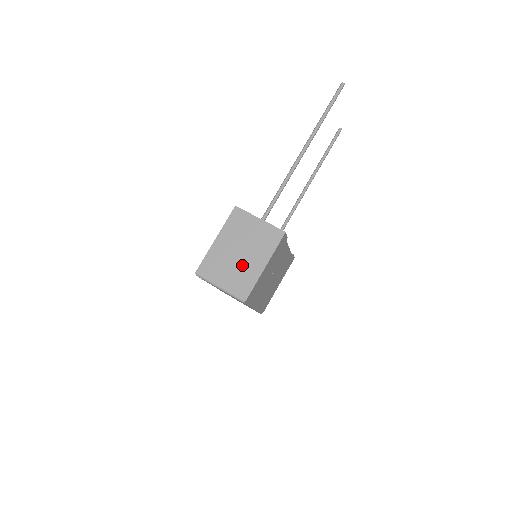
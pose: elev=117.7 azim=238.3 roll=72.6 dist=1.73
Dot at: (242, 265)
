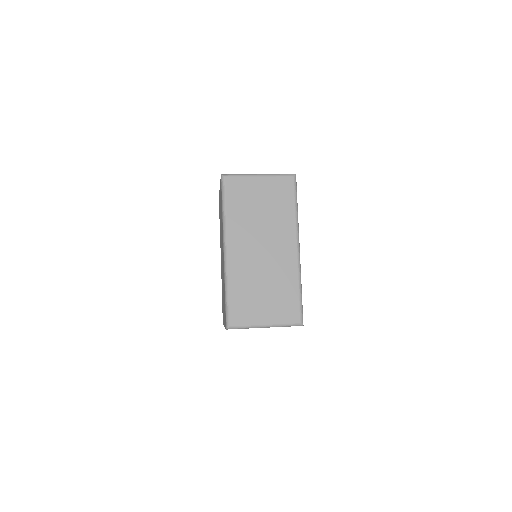
Dot at: occluded
